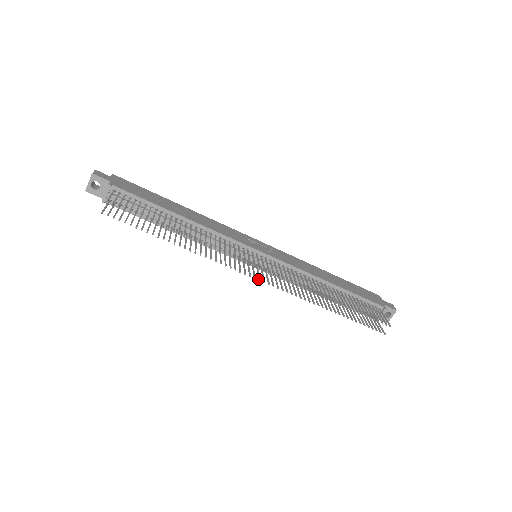
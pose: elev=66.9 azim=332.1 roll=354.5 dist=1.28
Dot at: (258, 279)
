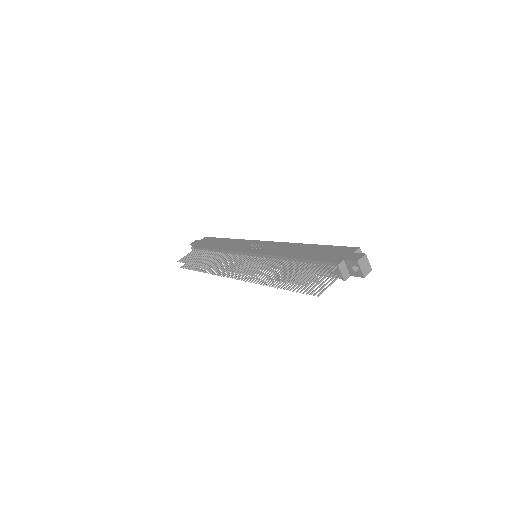
Dot at: occluded
